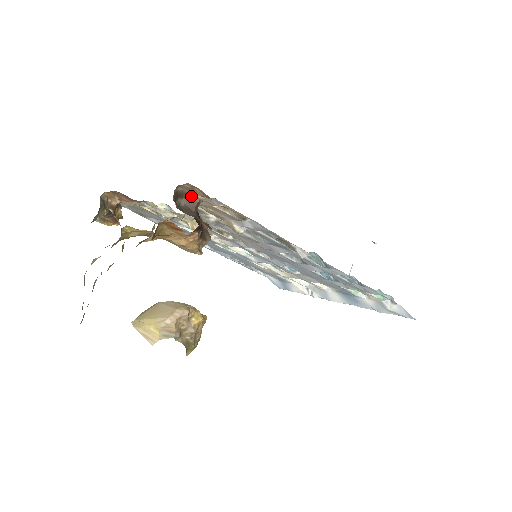
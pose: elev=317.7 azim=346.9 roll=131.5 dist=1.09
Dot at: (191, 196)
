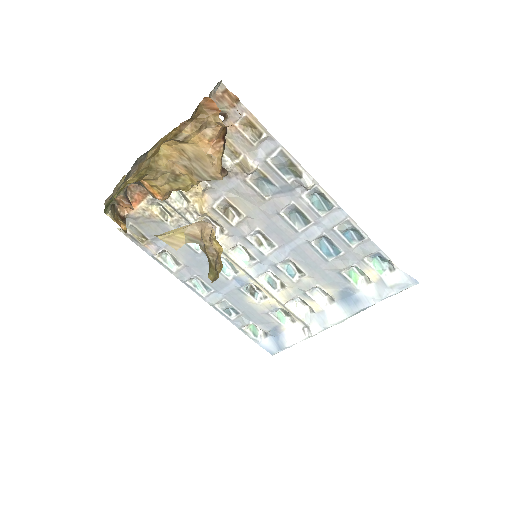
Dot at: occluded
